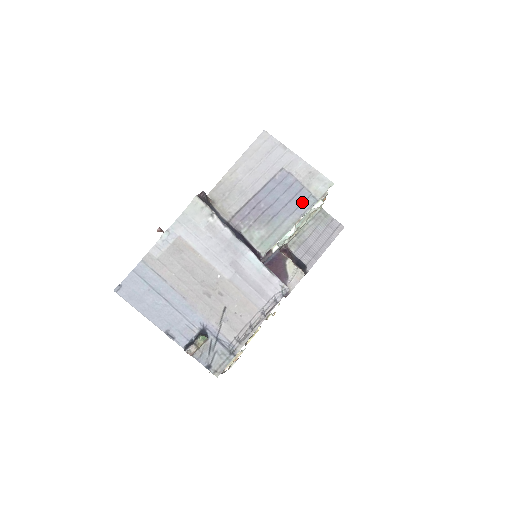
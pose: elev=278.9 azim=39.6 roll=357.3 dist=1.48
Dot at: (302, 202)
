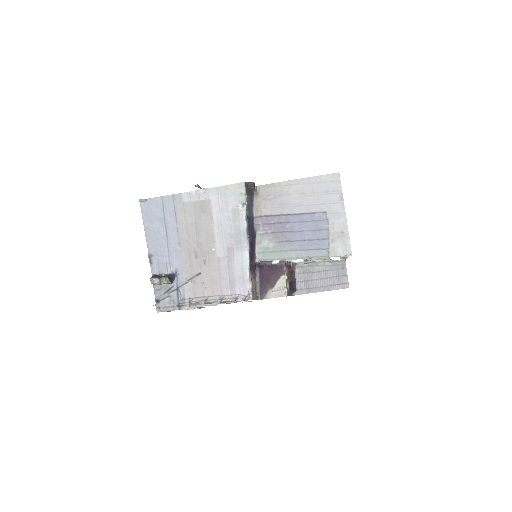
Dot at: (317, 248)
